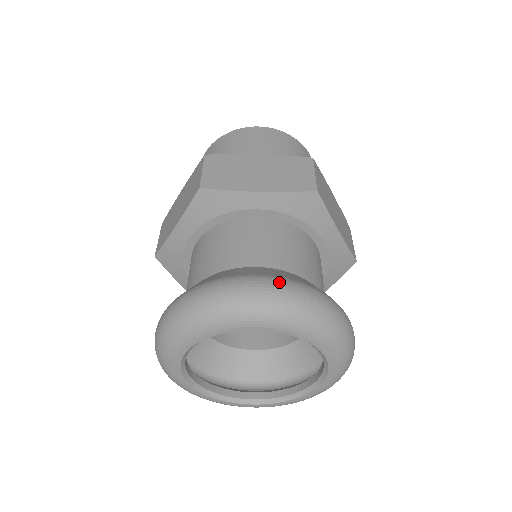
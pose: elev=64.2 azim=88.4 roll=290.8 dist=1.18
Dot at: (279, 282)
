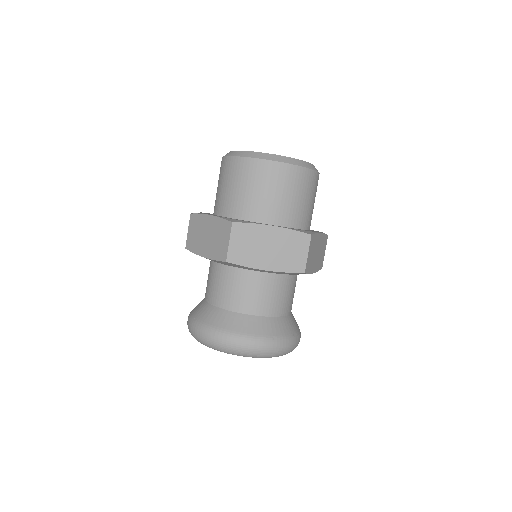
Dot at: (264, 343)
